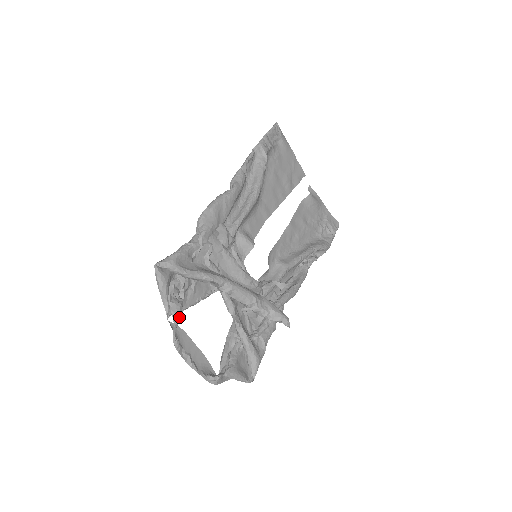
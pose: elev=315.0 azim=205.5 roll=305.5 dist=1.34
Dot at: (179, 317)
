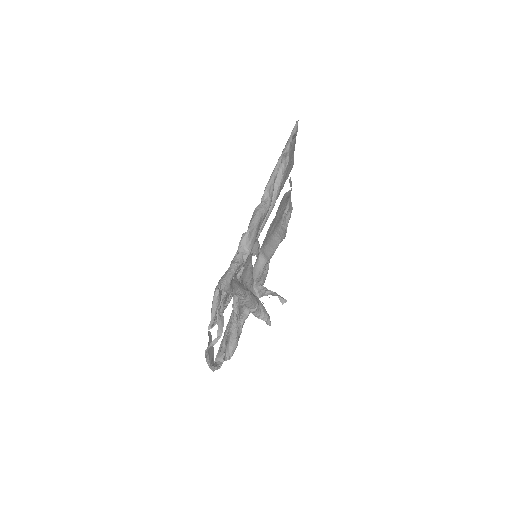
Dot at: occluded
